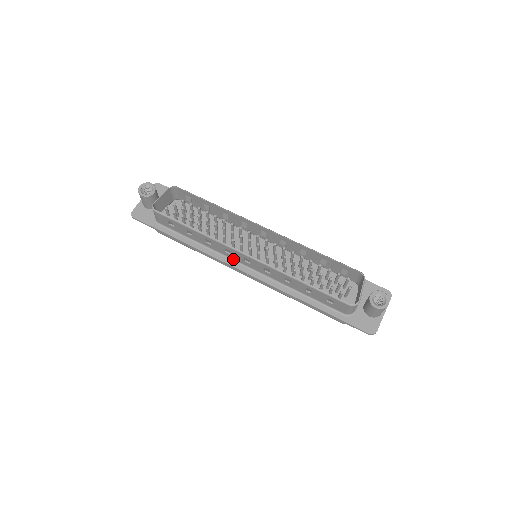
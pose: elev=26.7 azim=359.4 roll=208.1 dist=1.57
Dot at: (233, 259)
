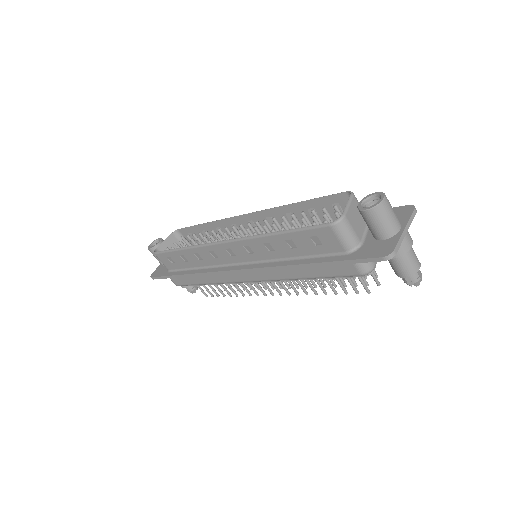
Dot at: (226, 264)
